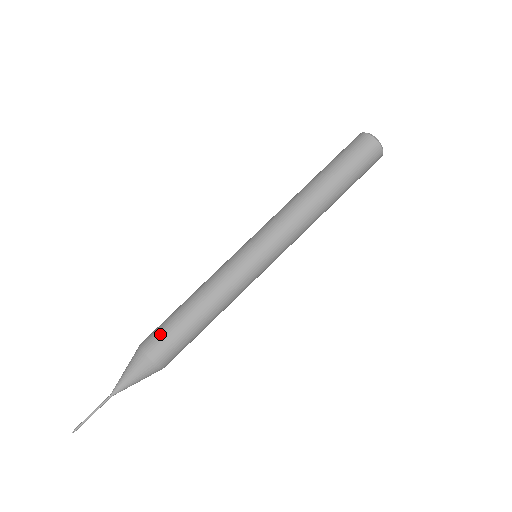
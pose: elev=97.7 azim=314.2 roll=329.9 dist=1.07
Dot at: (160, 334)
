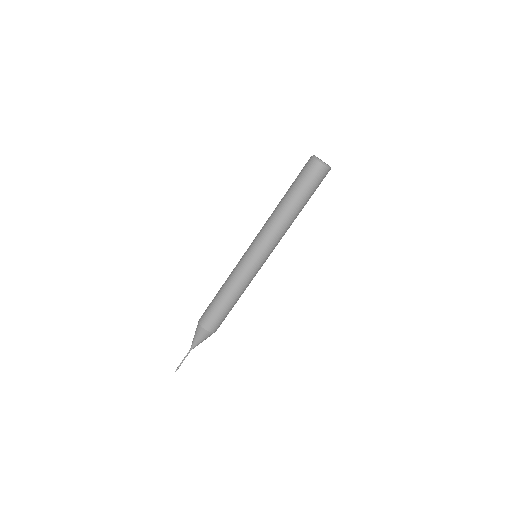
Dot at: (209, 316)
